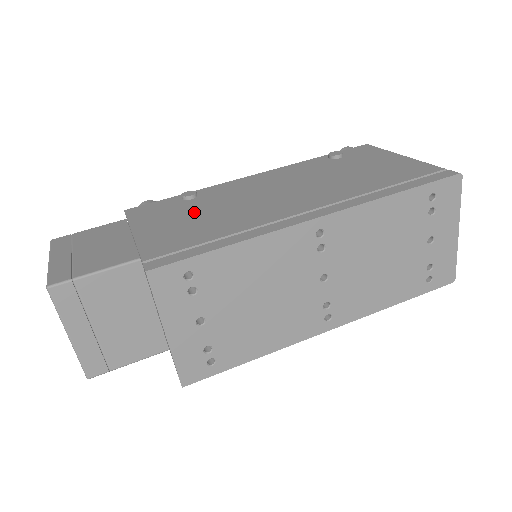
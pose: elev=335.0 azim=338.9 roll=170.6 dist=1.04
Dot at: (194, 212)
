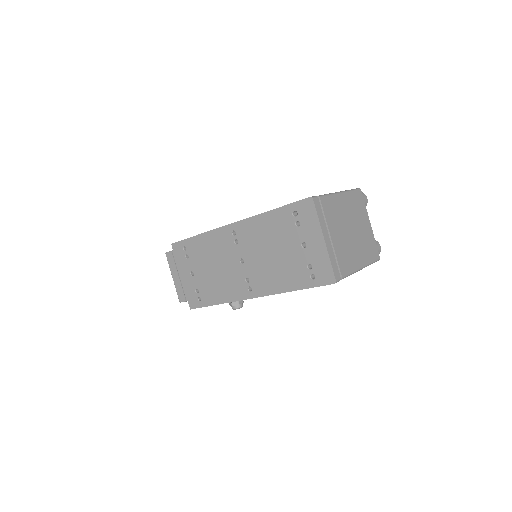
Dot at: occluded
